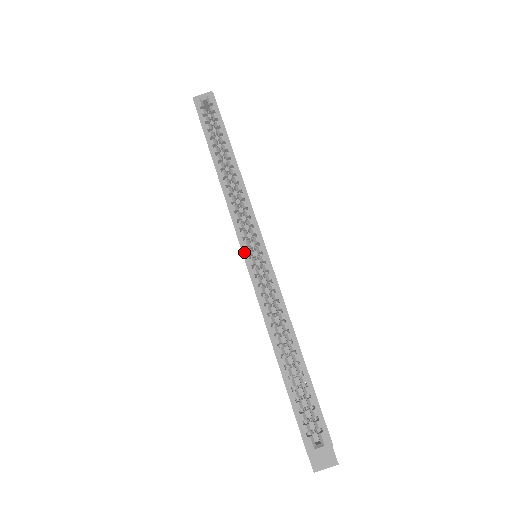
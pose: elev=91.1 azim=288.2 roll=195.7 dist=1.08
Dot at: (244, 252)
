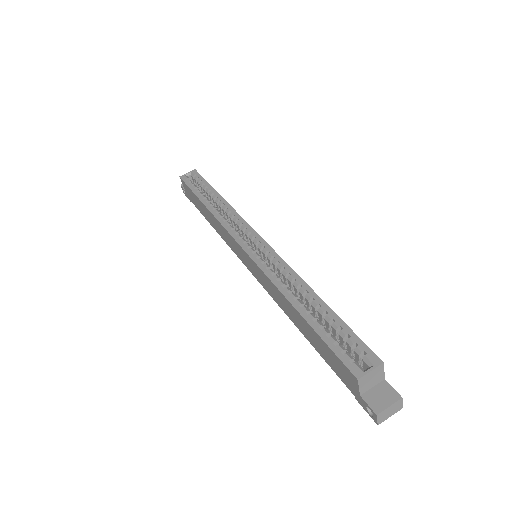
Dot at: (242, 246)
